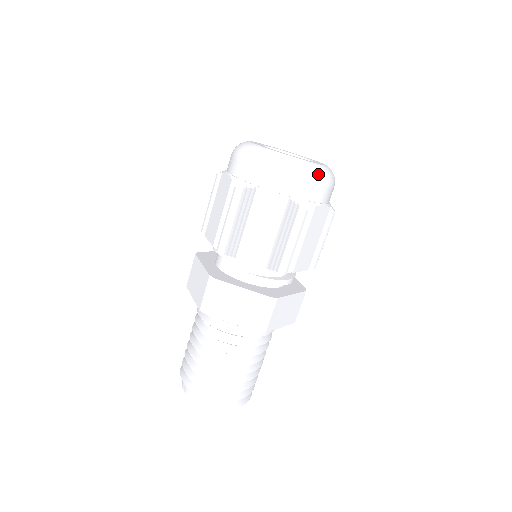
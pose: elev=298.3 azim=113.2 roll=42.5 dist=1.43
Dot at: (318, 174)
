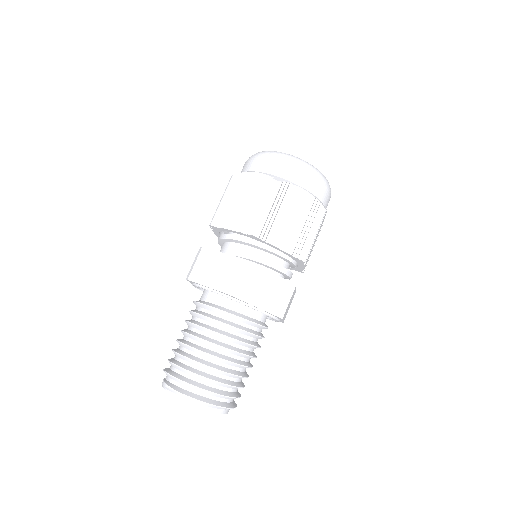
Dot at: (298, 161)
